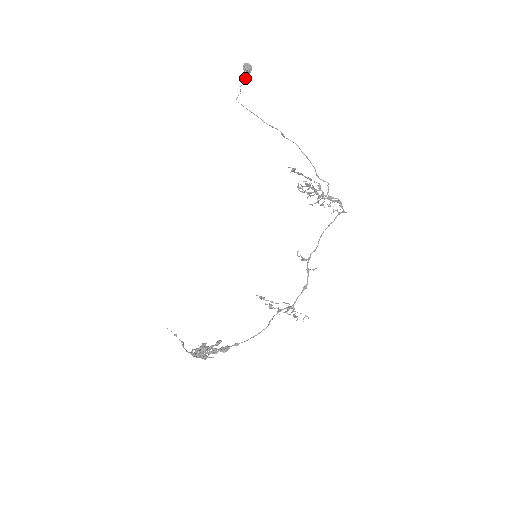
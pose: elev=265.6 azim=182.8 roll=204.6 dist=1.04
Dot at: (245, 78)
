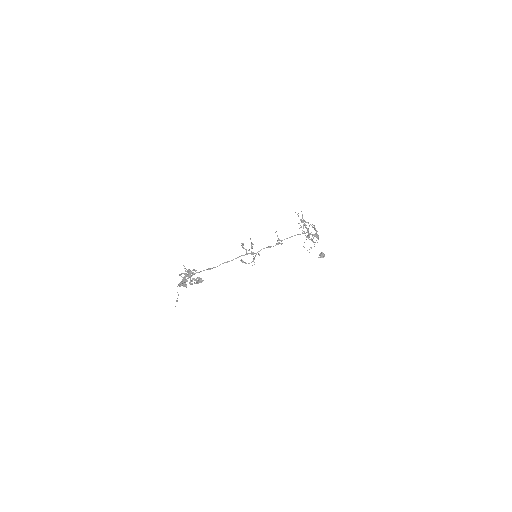
Dot at: occluded
